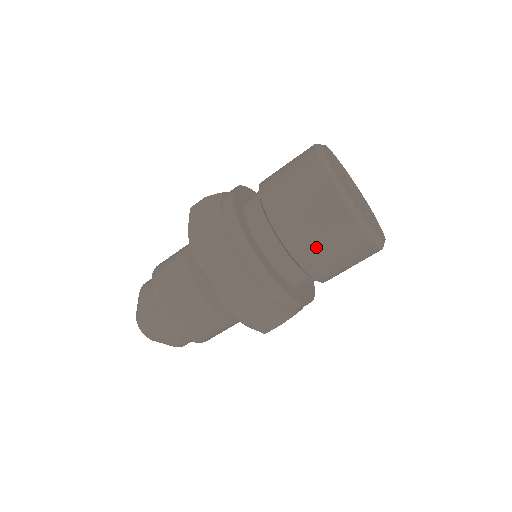
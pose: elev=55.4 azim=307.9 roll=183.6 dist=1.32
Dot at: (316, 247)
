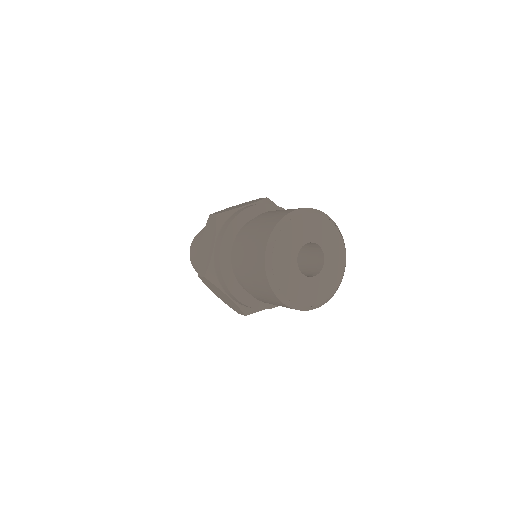
Dot at: occluded
